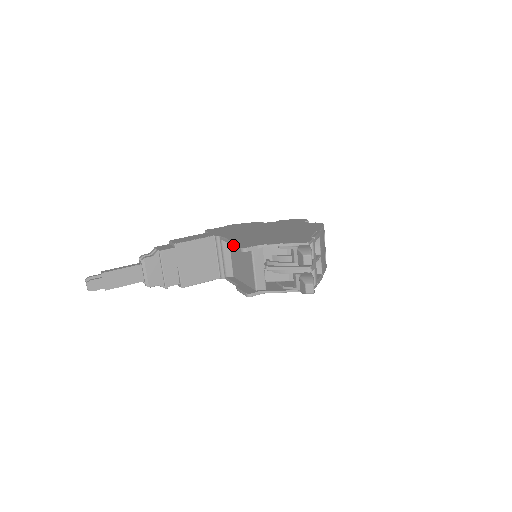
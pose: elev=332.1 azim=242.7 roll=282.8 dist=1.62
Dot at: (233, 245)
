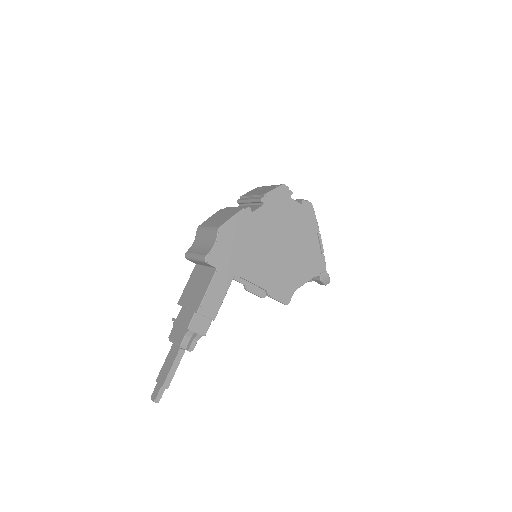
Dot at: occluded
